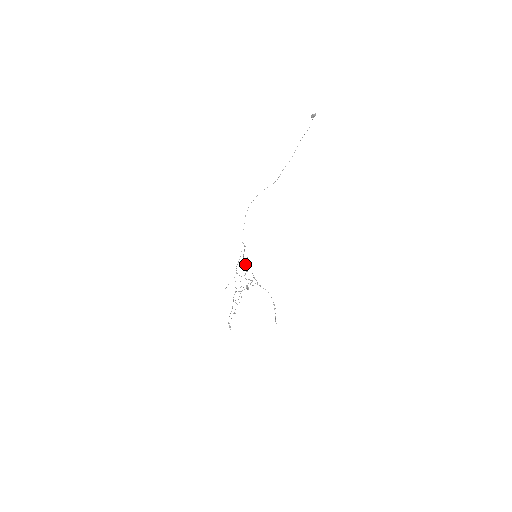
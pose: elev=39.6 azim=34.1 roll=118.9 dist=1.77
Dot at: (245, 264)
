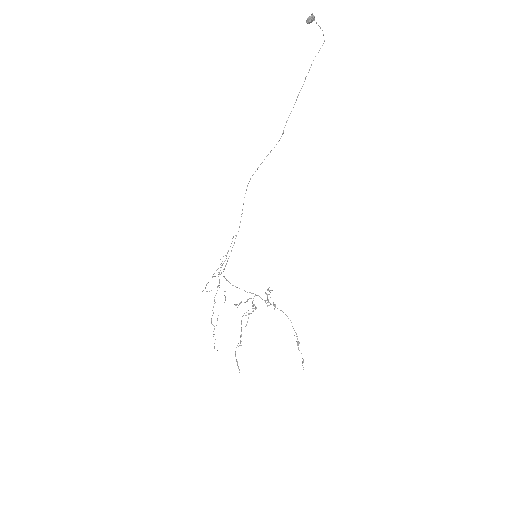
Dot at: (220, 264)
